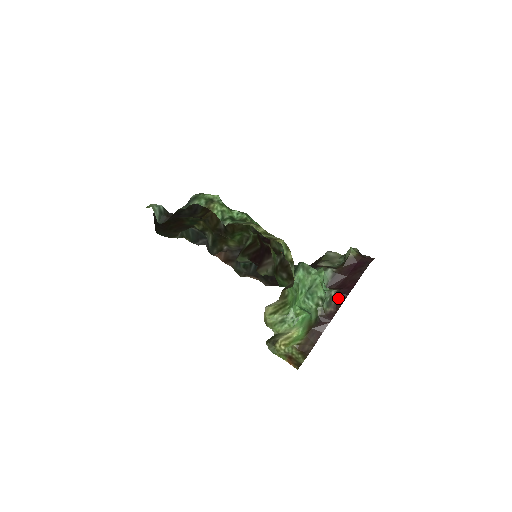
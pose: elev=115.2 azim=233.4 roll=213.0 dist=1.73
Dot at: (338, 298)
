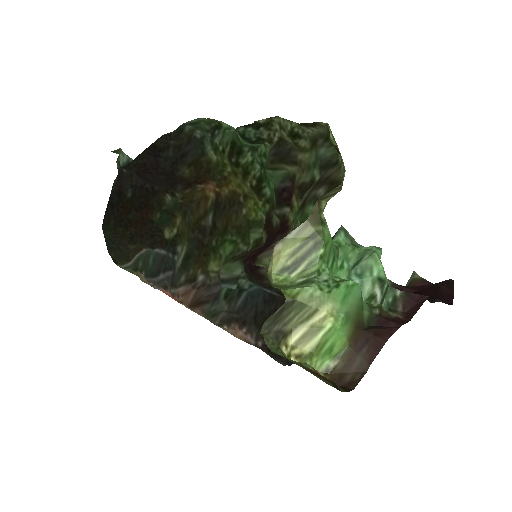
Dot at: (409, 302)
